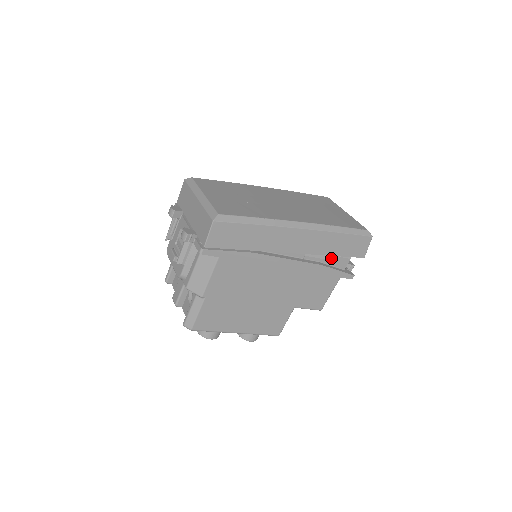
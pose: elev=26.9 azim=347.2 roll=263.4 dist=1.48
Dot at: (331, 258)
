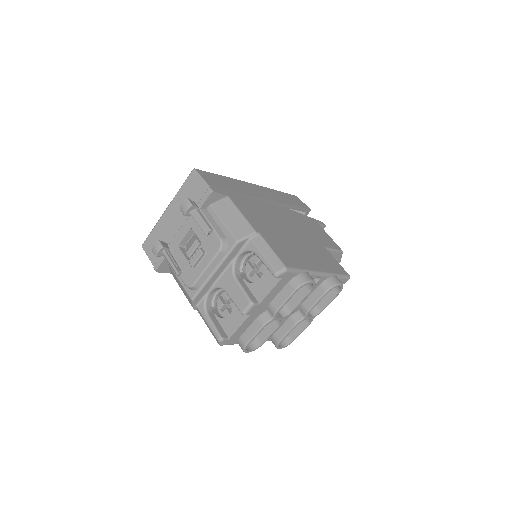
Dot at: occluded
